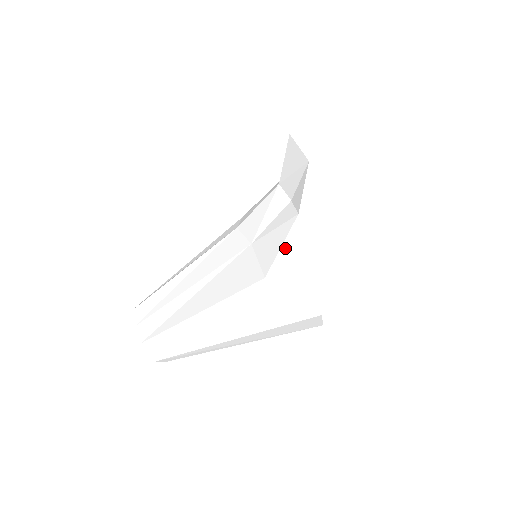
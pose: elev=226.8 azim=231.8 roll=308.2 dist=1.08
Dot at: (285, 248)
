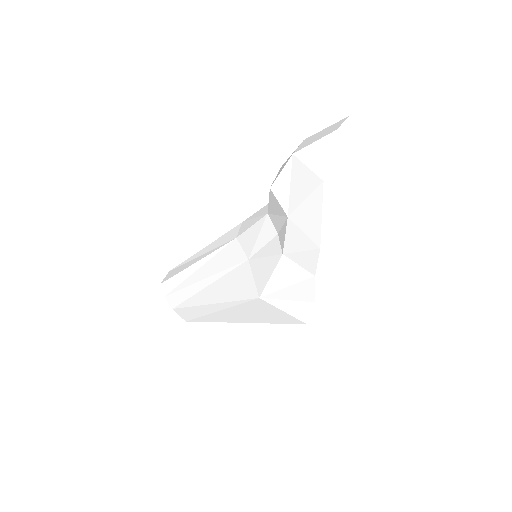
Dot at: (273, 279)
